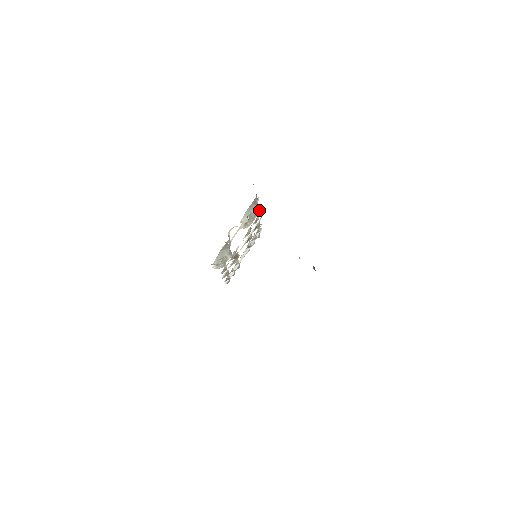
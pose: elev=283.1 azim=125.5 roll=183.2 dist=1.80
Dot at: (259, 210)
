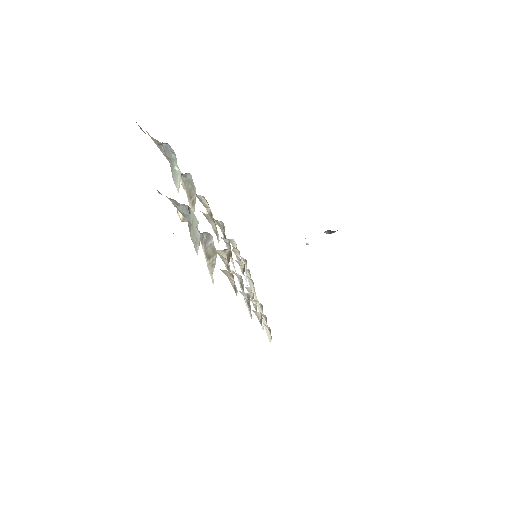
Dot at: occluded
